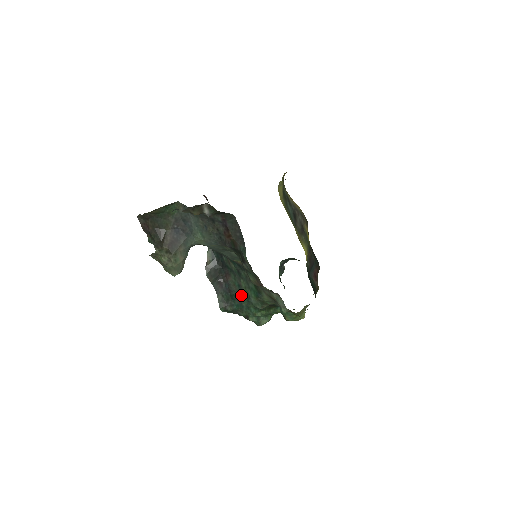
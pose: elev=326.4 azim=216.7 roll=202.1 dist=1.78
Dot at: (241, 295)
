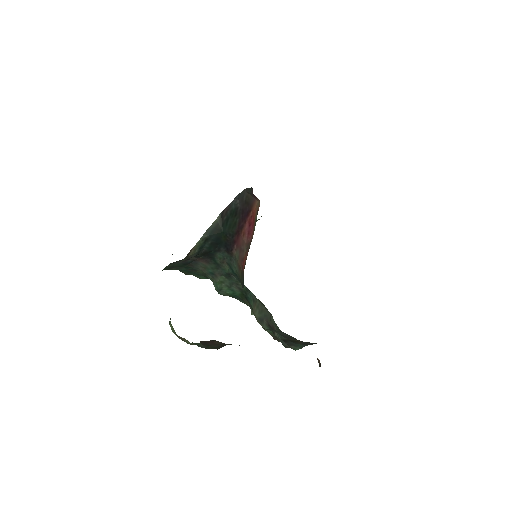
Dot at: (203, 273)
